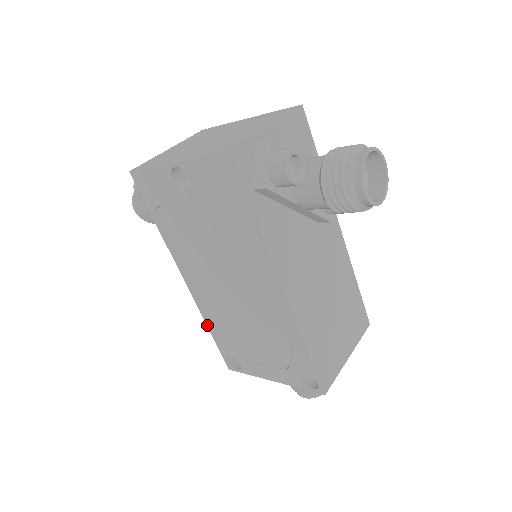
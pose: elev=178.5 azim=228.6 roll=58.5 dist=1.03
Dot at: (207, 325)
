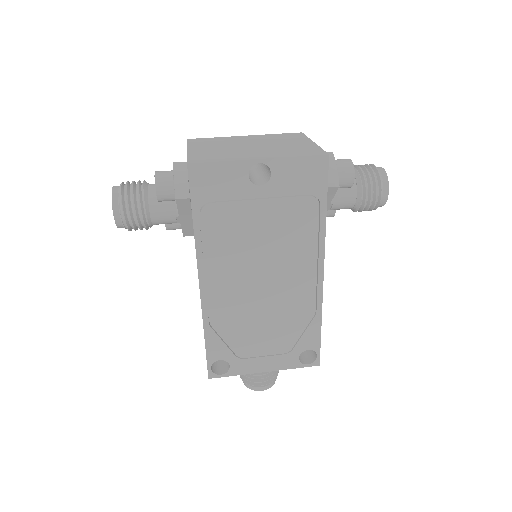
Dot at: (204, 331)
